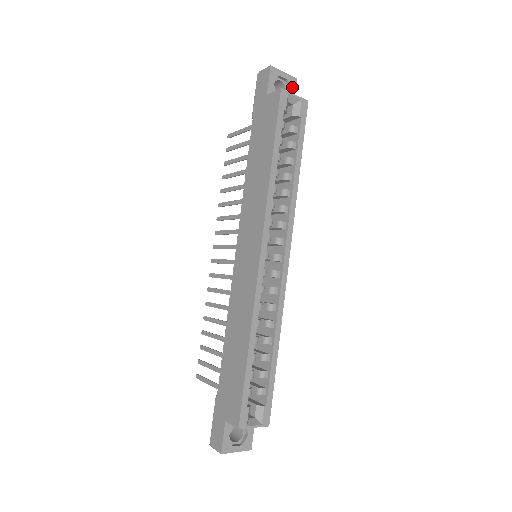
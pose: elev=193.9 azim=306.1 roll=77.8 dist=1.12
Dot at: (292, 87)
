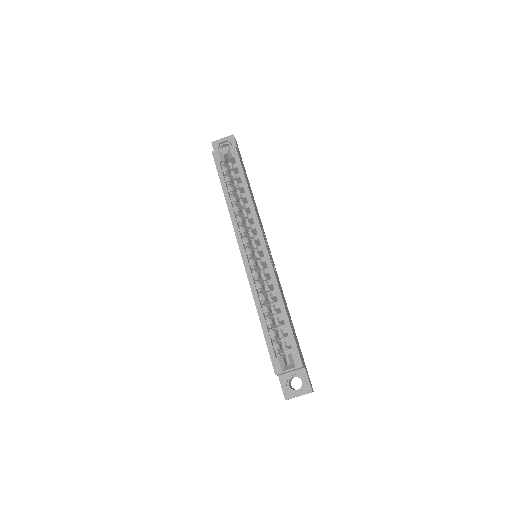
Dot at: (232, 142)
